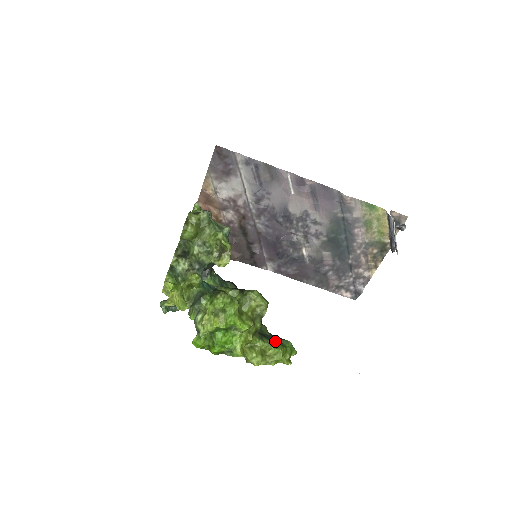
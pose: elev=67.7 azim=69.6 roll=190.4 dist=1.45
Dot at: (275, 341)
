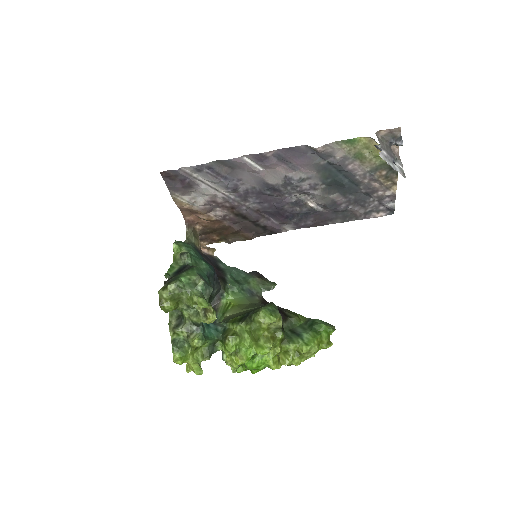
Dot at: (306, 335)
